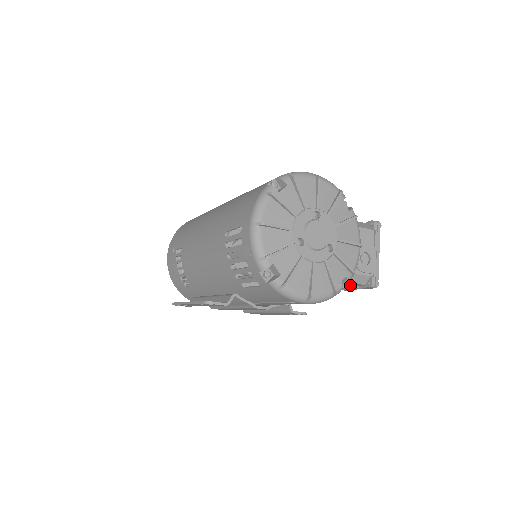
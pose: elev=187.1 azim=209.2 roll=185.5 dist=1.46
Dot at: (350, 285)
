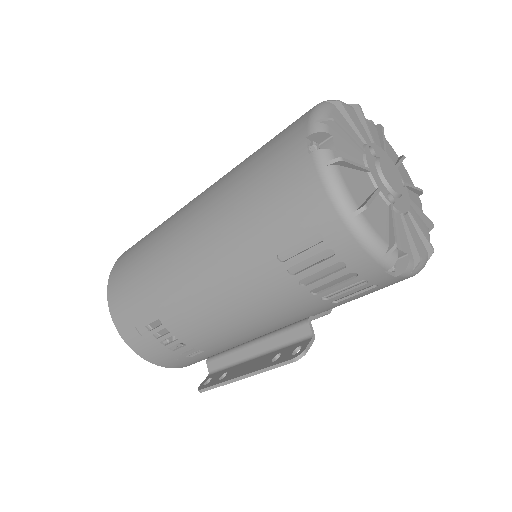
Dot at: occluded
